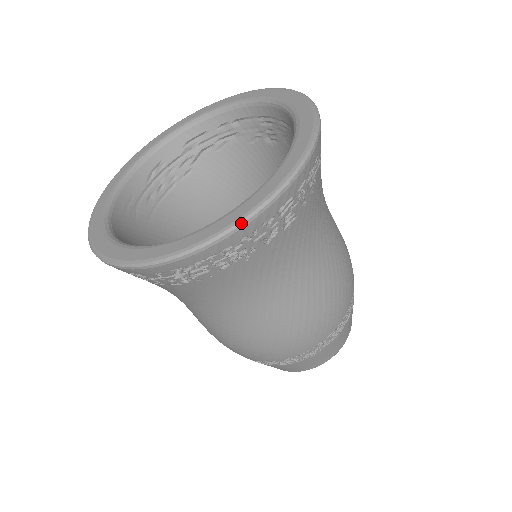
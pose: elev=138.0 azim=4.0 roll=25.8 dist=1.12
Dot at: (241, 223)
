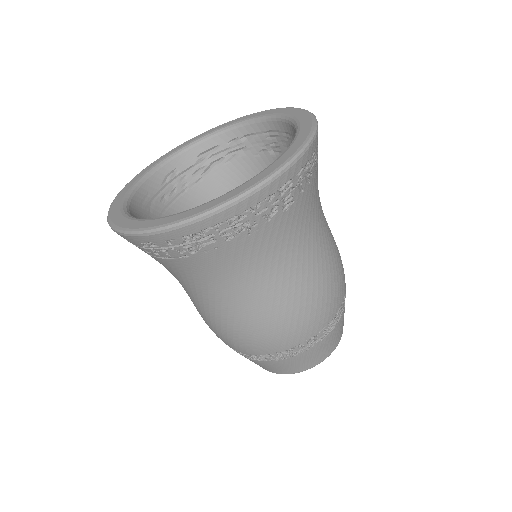
Dot at: (247, 193)
